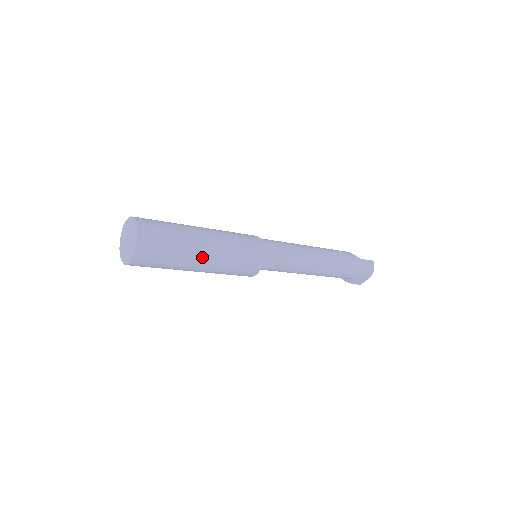
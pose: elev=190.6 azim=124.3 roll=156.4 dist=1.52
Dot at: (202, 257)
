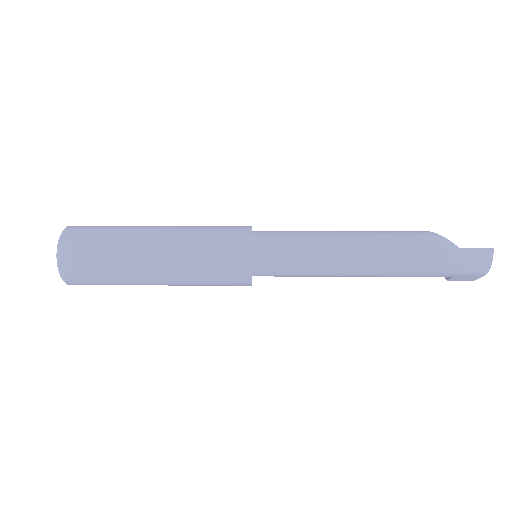
Dot at: (153, 275)
